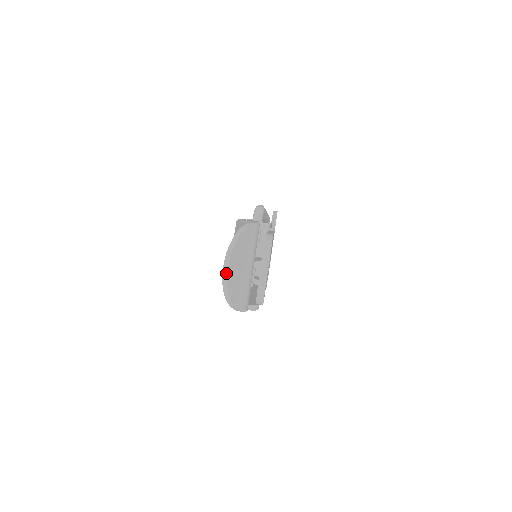
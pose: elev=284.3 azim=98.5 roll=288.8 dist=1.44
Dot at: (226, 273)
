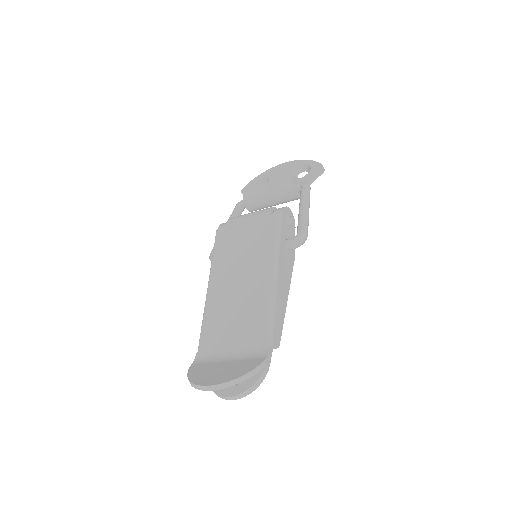
Dot at: (206, 390)
